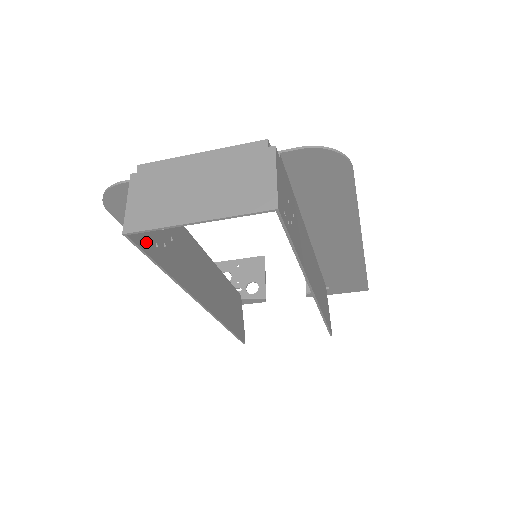
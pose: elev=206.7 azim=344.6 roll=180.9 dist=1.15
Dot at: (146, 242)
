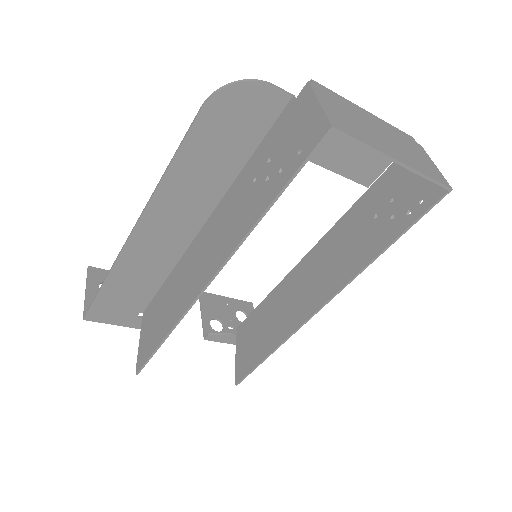
Dot at: (300, 158)
